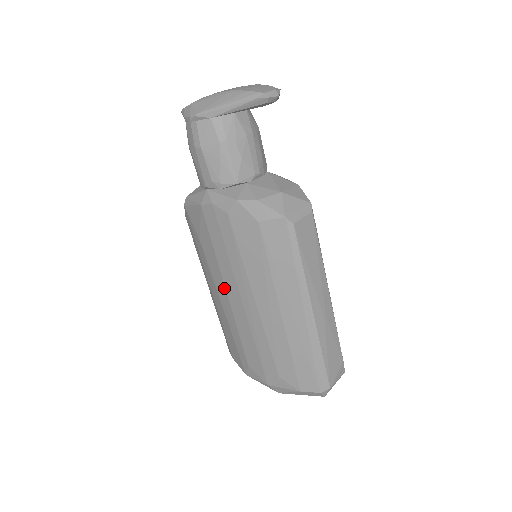
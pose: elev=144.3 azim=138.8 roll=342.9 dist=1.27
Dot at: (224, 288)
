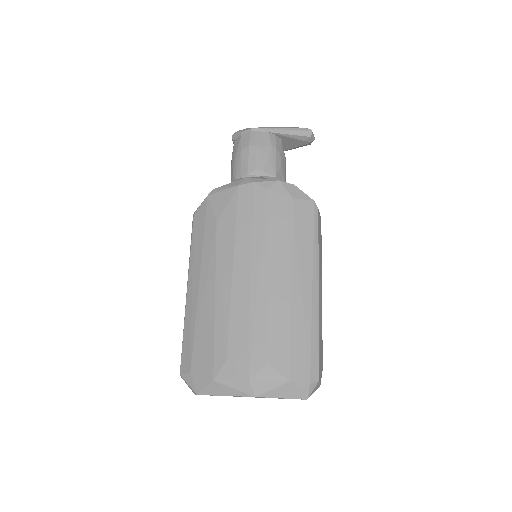
Dot at: (231, 264)
